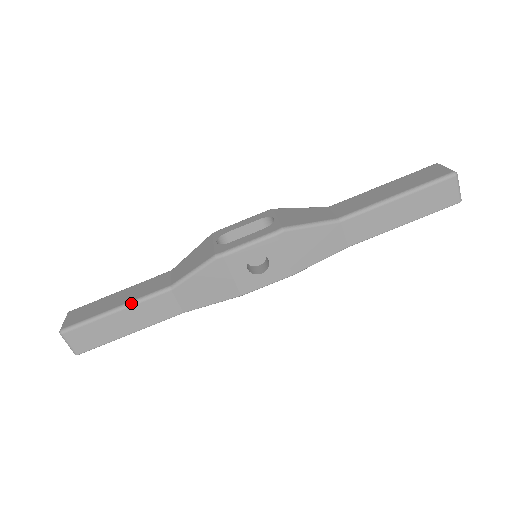
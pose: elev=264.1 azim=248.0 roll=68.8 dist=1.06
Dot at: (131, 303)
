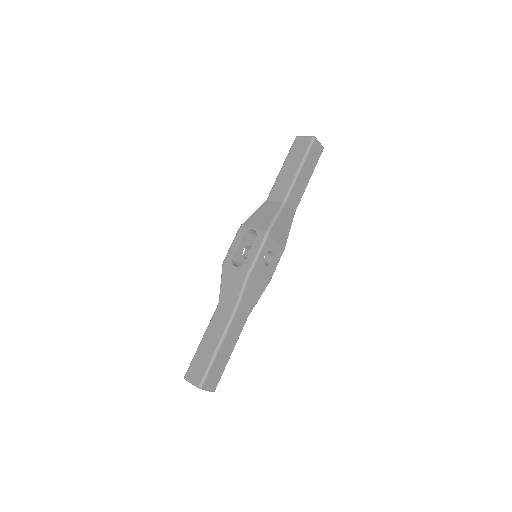
Dot at: (223, 337)
